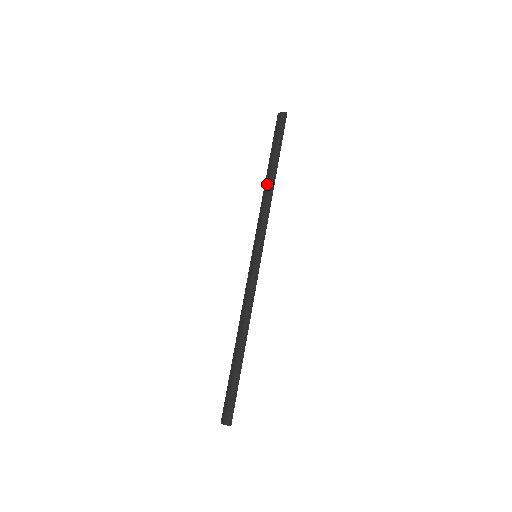
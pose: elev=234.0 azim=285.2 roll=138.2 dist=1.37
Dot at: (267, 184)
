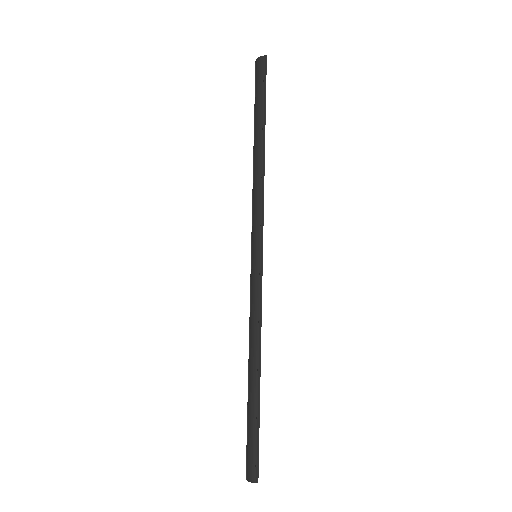
Dot at: (255, 158)
